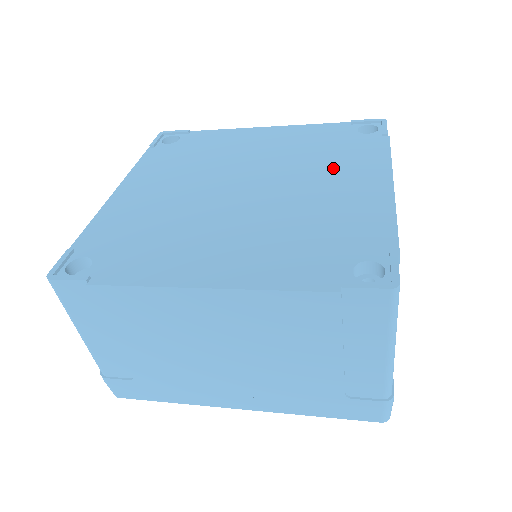
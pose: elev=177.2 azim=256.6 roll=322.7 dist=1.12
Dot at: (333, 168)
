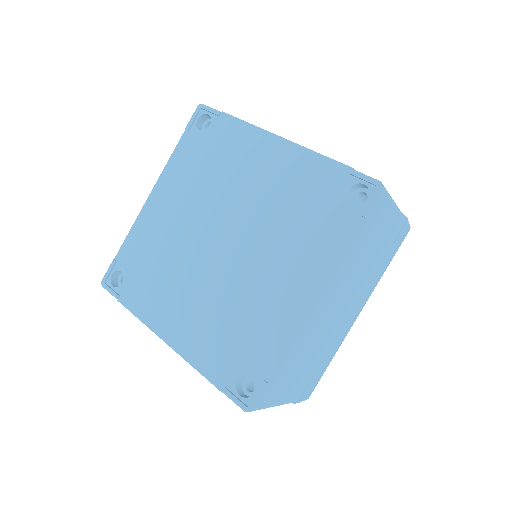
Dot at: (291, 250)
